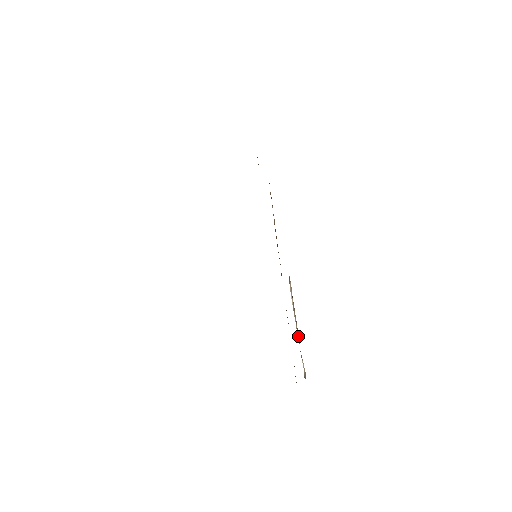
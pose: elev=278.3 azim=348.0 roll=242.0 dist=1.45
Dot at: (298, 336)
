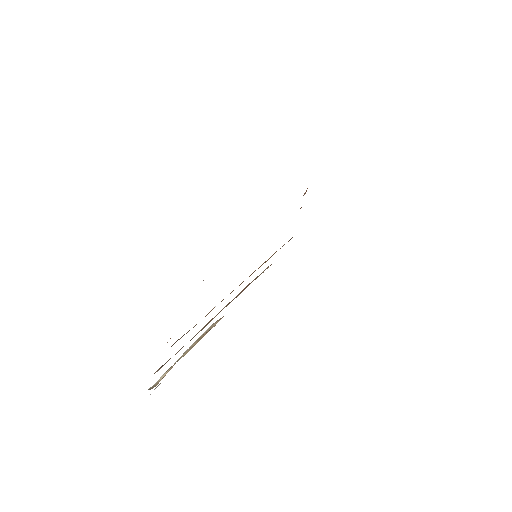
Dot at: (182, 356)
